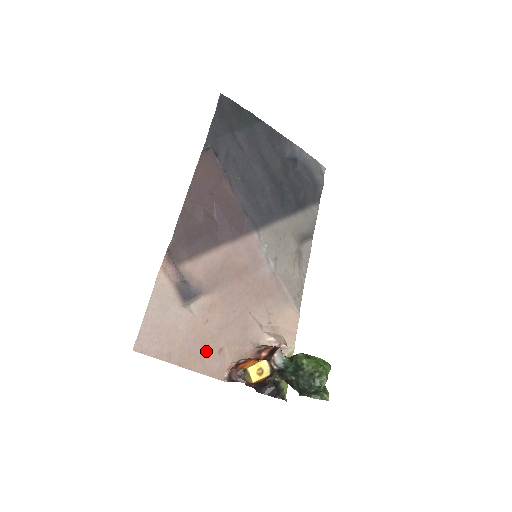
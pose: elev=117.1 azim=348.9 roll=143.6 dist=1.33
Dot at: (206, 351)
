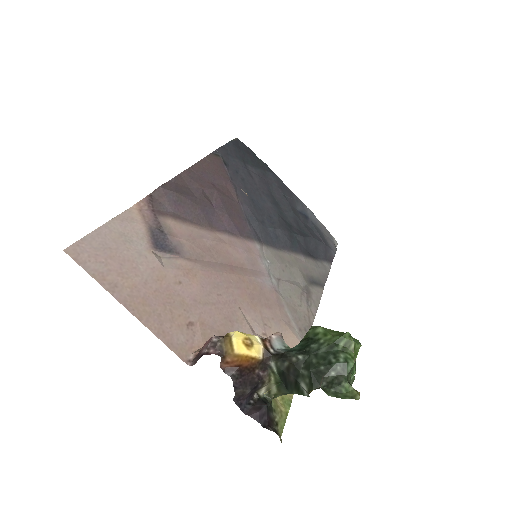
Dot at: (169, 313)
